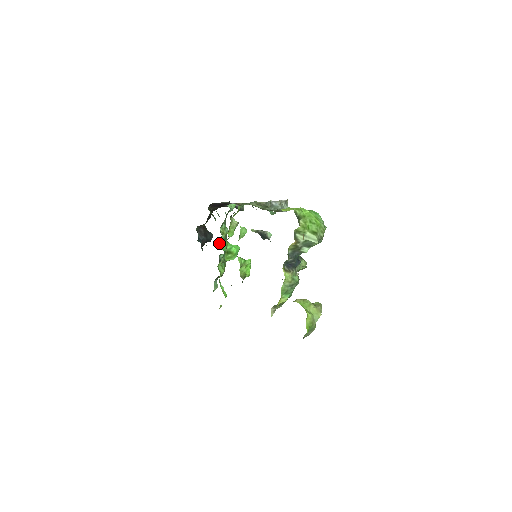
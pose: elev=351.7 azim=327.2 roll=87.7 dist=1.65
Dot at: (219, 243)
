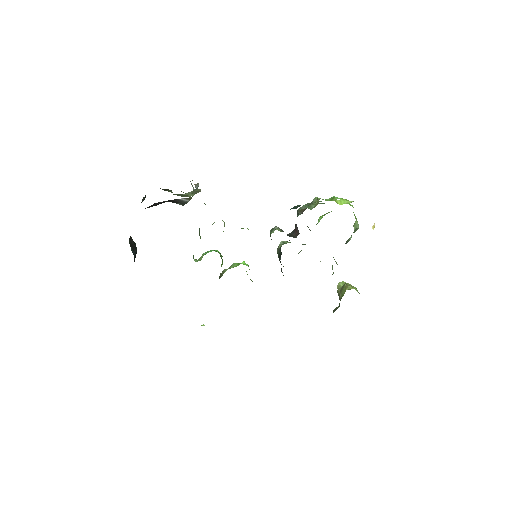
Dot at: occluded
